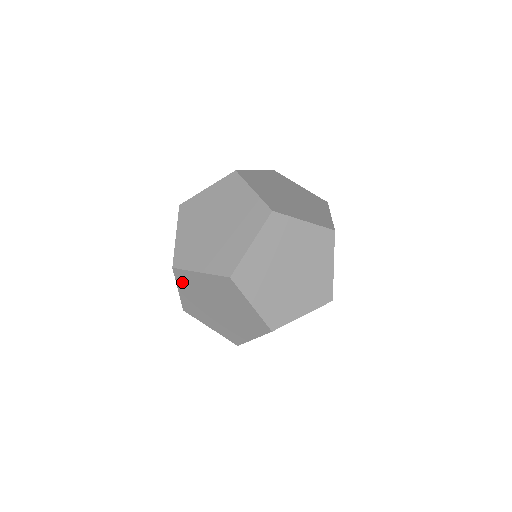
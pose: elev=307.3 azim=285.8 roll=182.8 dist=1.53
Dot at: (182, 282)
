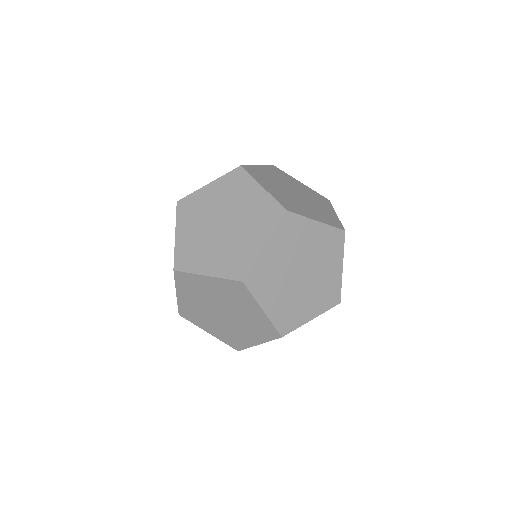
Dot at: (183, 285)
